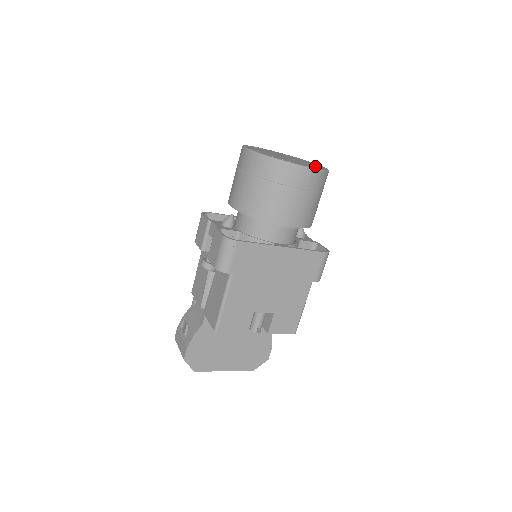
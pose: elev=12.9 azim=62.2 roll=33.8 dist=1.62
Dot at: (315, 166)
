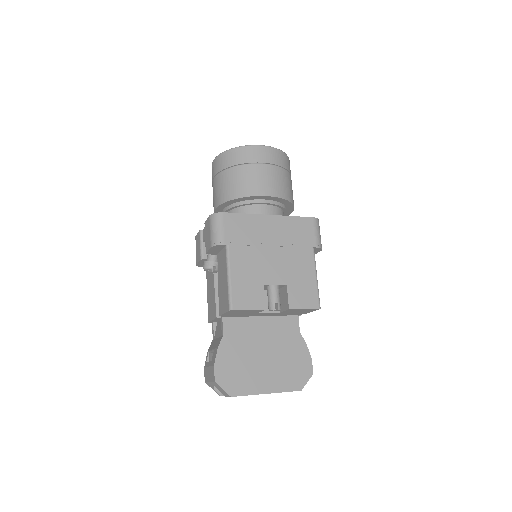
Dot at: occluded
